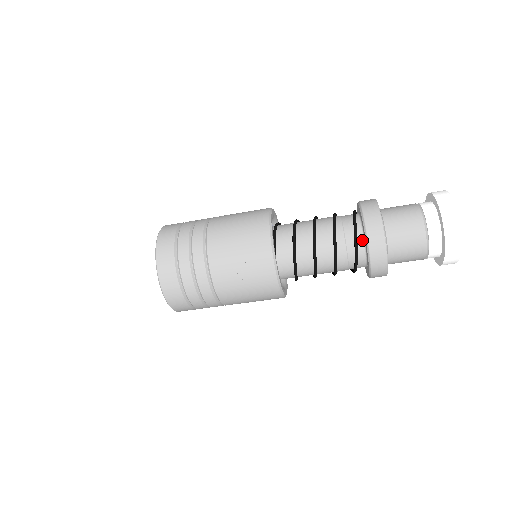
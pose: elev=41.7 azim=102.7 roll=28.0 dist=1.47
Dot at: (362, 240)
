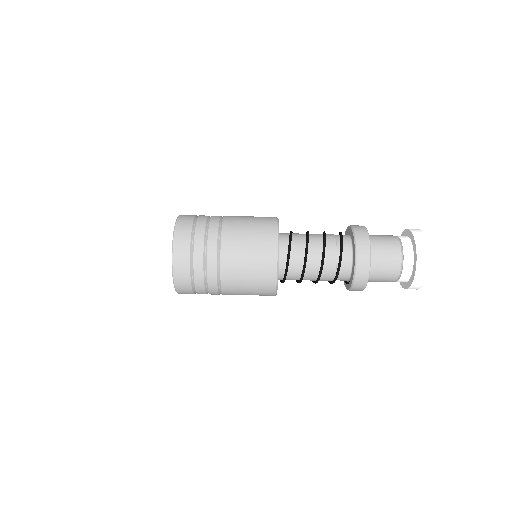
Dot at: occluded
